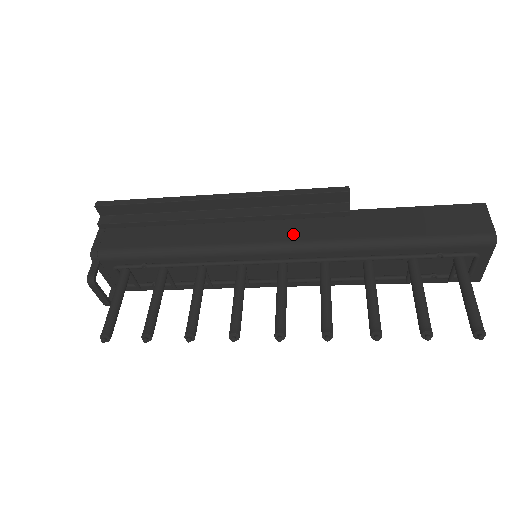
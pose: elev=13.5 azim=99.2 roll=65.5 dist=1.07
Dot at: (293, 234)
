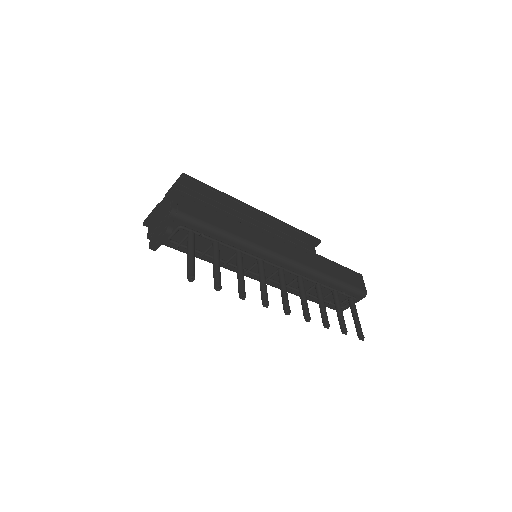
Dot at: (290, 254)
